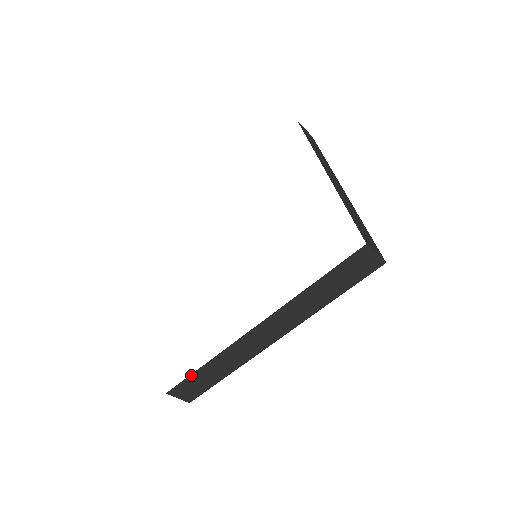
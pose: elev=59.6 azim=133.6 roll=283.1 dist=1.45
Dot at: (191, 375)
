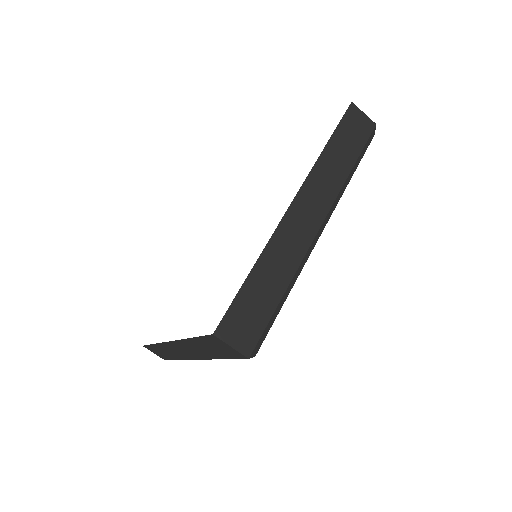
Dot at: (150, 345)
